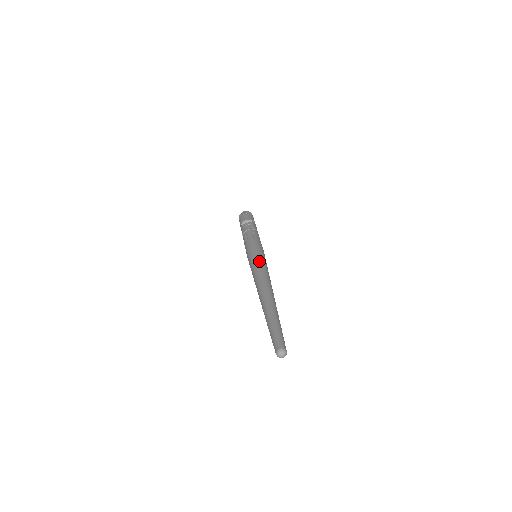
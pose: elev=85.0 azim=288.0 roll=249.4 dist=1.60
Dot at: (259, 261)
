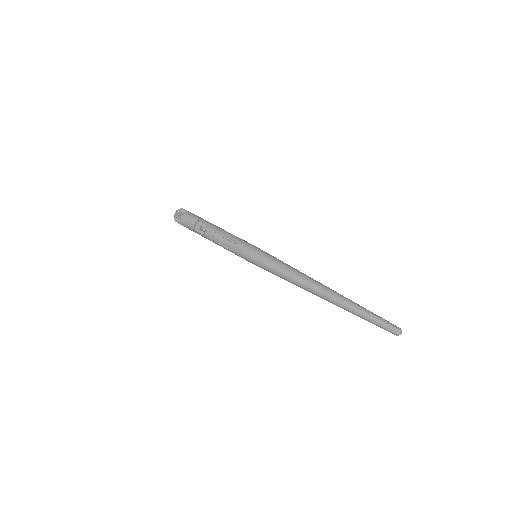
Dot at: (276, 267)
